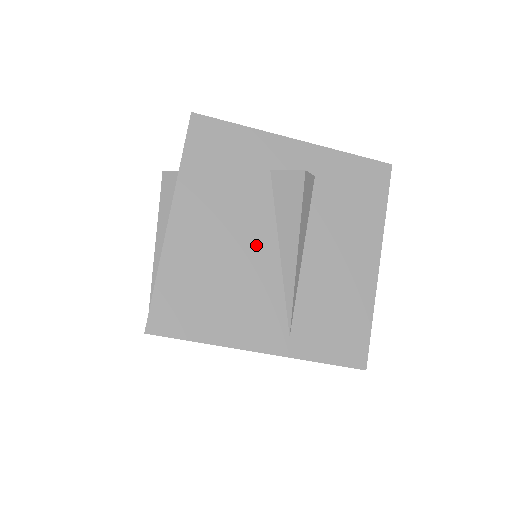
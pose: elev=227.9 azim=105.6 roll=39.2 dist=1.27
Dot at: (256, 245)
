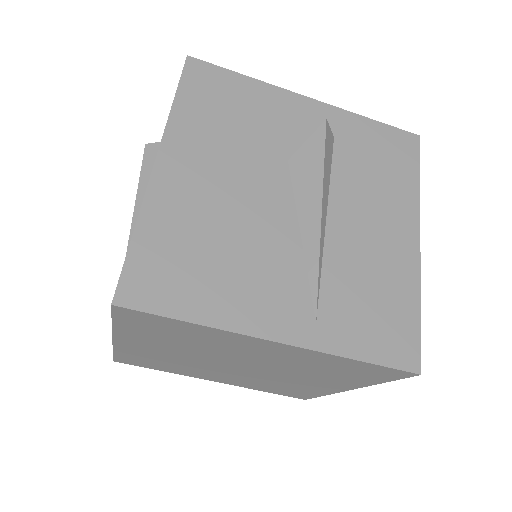
Dot at: (267, 205)
